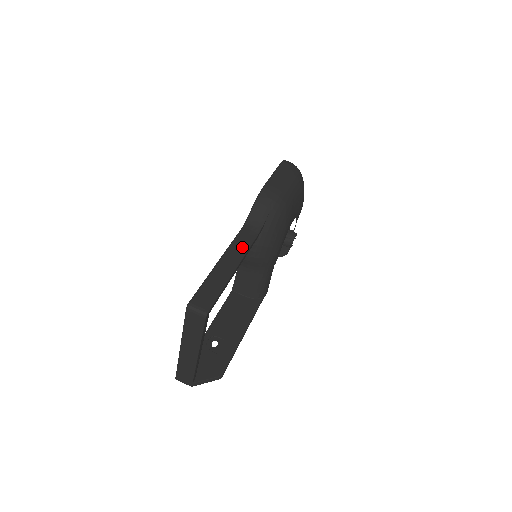
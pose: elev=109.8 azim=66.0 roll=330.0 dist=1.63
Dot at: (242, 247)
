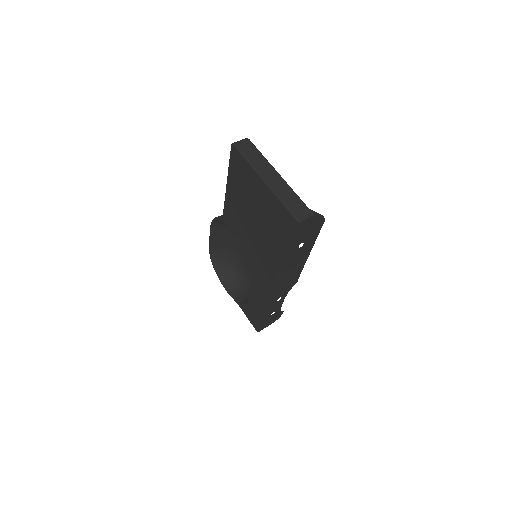
Dot at: occluded
